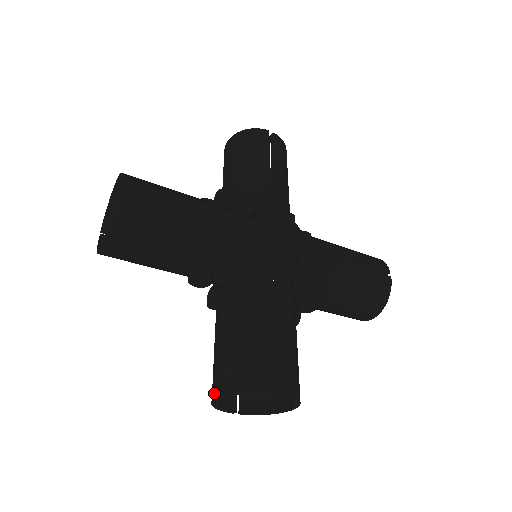
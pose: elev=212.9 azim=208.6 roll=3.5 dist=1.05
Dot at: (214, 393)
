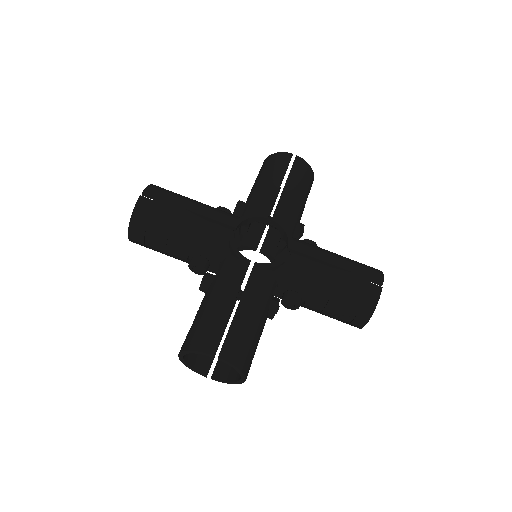
Dot at: occluded
